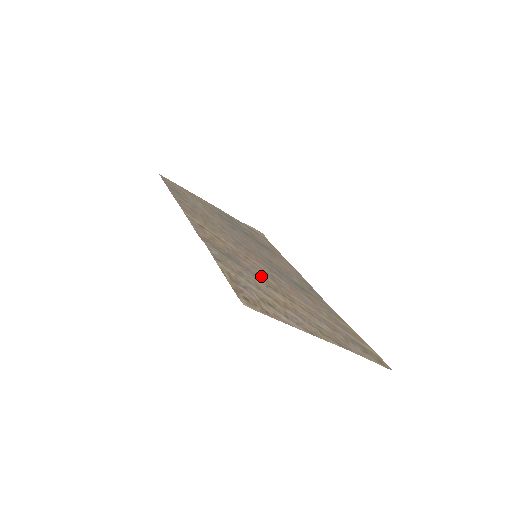
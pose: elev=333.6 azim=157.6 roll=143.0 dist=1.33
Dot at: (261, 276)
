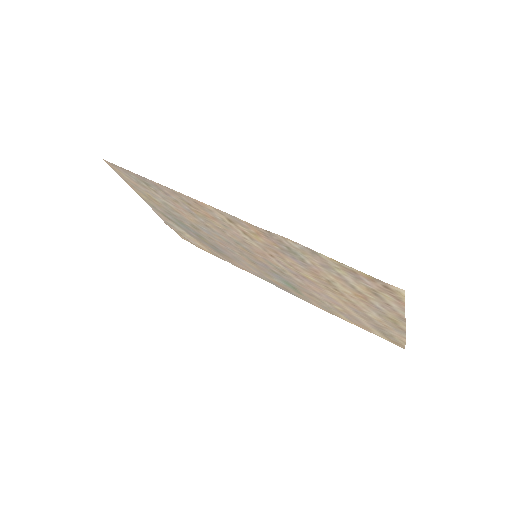
Dot at: (308, 272)
